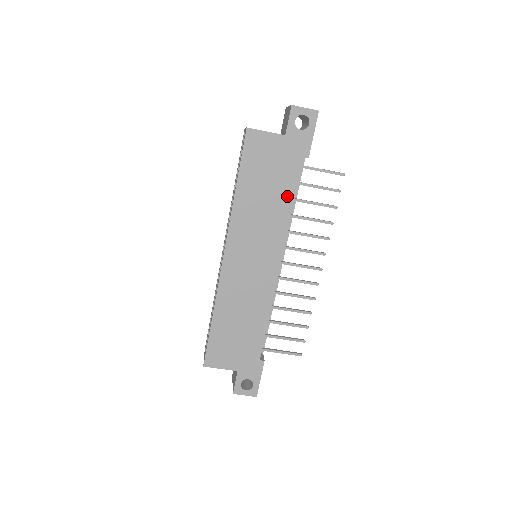
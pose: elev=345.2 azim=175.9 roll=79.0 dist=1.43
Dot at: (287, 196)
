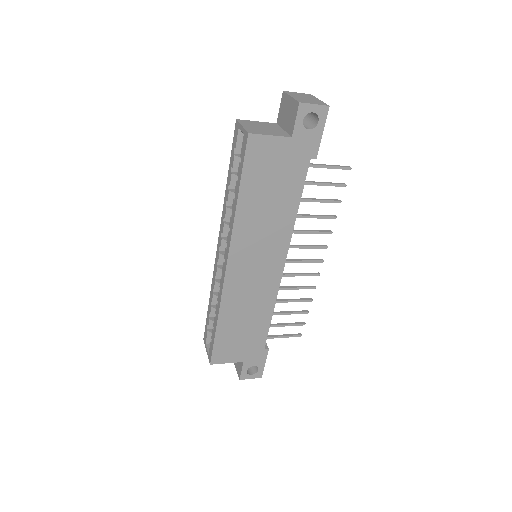
Dot at: (292, 200)
